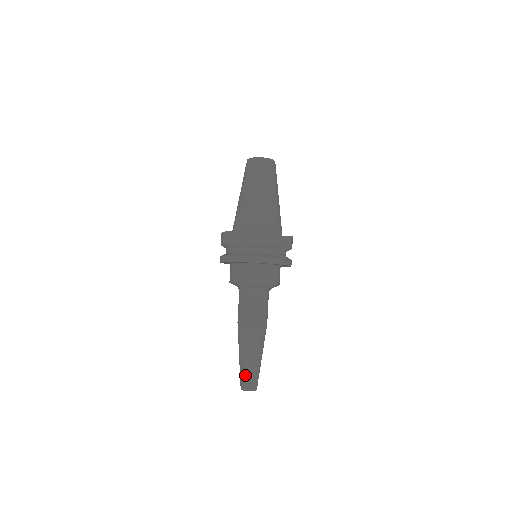
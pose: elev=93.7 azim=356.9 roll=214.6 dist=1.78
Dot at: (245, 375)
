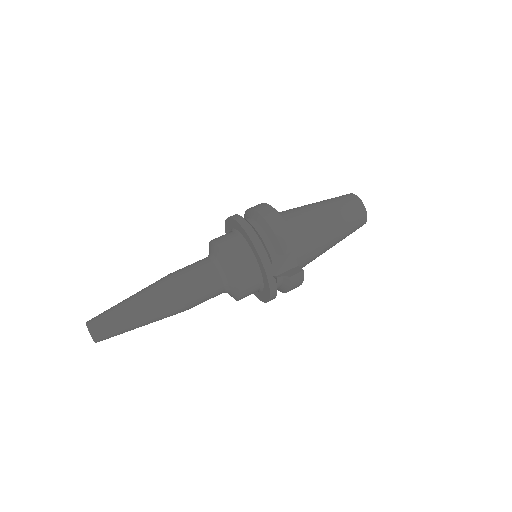
Dot at: (107, 312)
